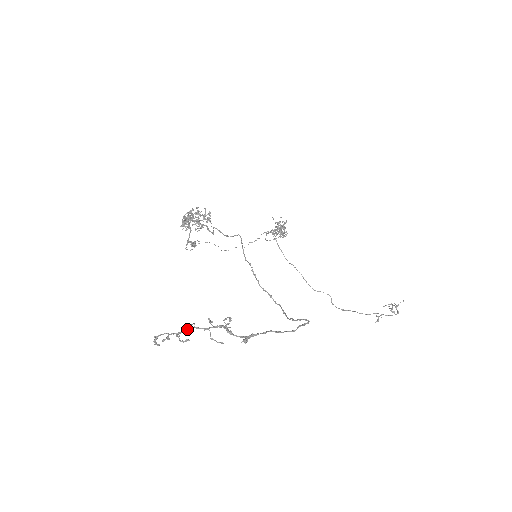
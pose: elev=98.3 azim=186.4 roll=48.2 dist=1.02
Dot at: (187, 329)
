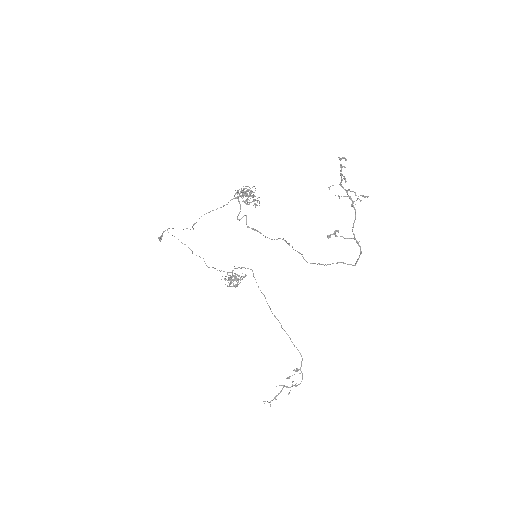
Dot at: (342, 179)
